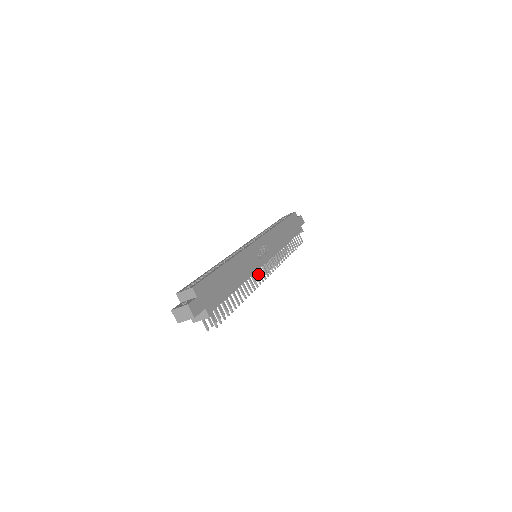
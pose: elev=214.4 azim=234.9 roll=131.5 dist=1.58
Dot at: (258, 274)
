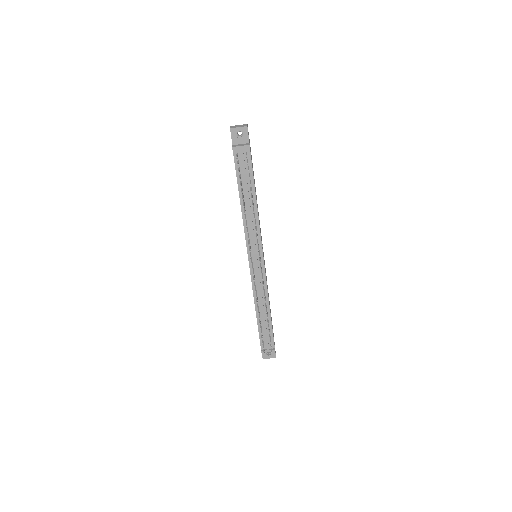
Dot at: occluded
